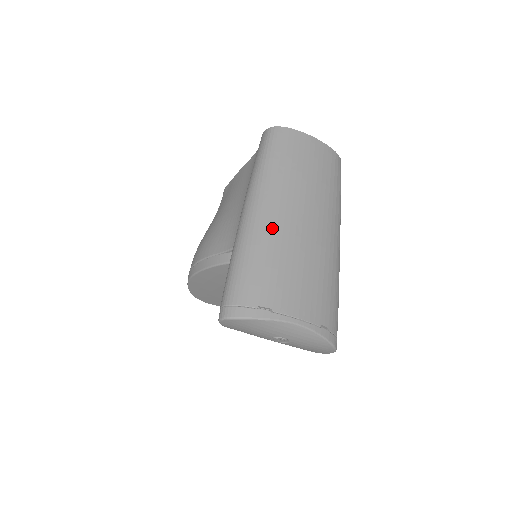
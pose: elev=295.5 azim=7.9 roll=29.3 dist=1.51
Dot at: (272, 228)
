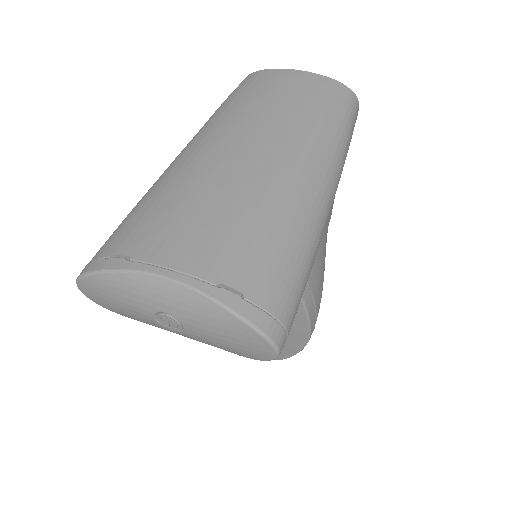
Dot at: (184, 165)
